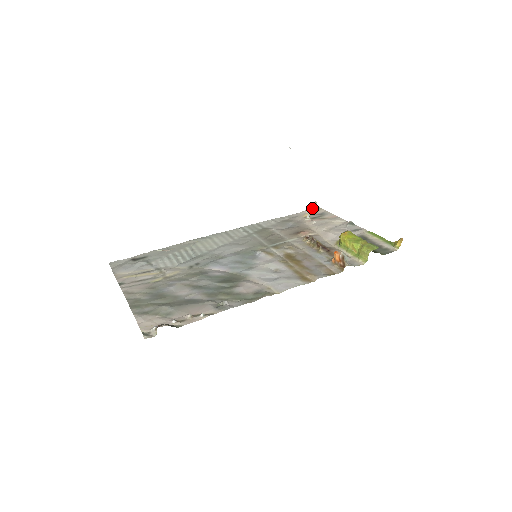
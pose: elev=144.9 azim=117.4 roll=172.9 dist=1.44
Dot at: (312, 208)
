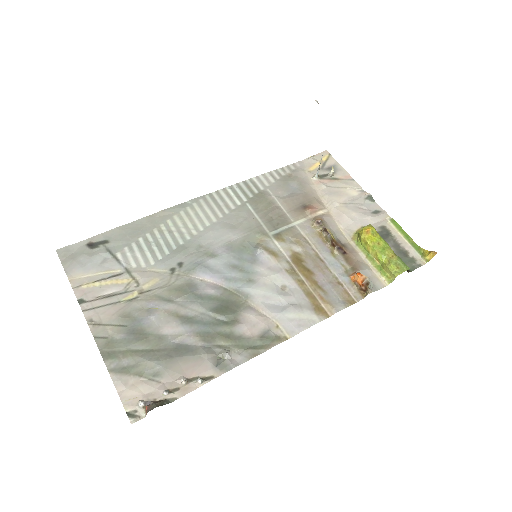
Dot at: (319, 153)
